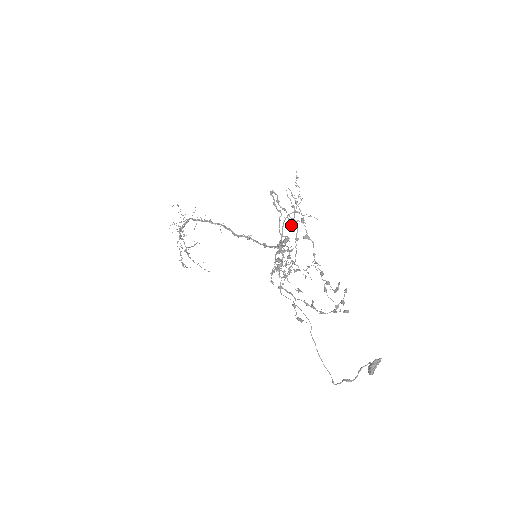
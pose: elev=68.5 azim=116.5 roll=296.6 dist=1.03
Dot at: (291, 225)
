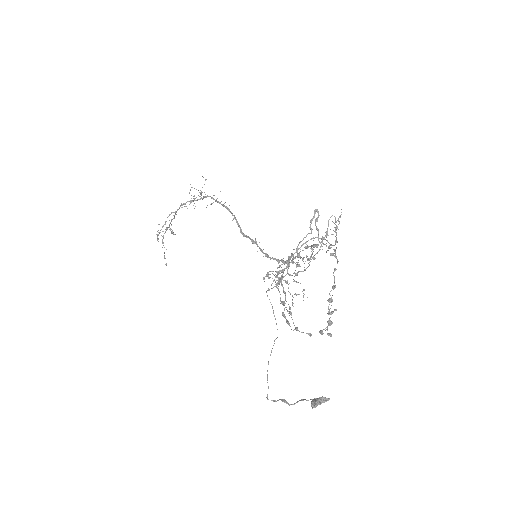
Dot at: occluded
